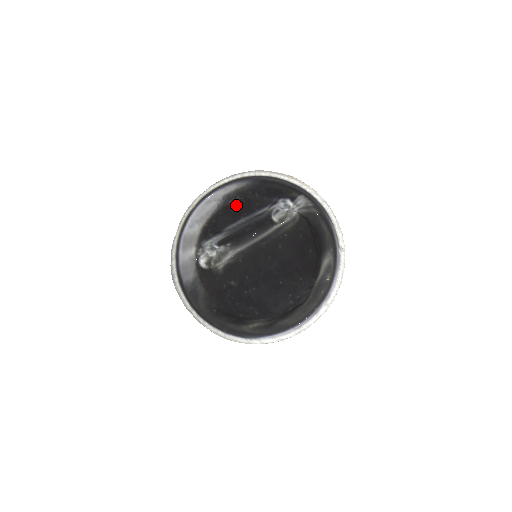
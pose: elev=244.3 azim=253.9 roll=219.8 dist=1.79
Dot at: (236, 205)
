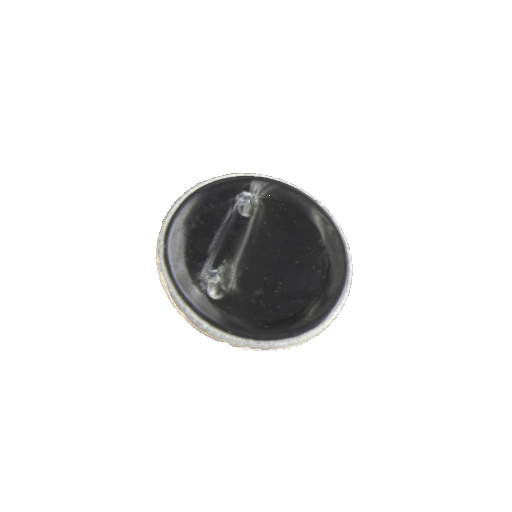
Dot at: (200, 225)
